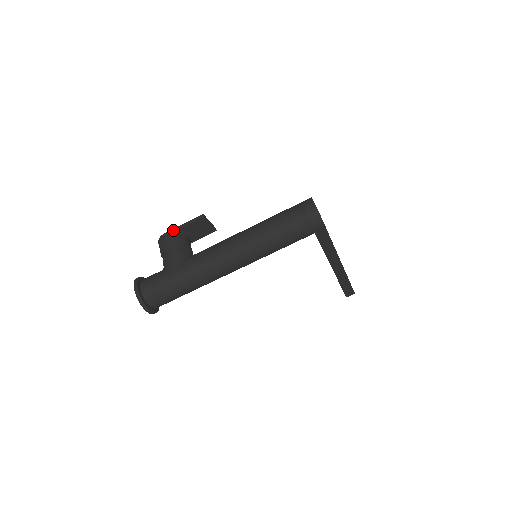
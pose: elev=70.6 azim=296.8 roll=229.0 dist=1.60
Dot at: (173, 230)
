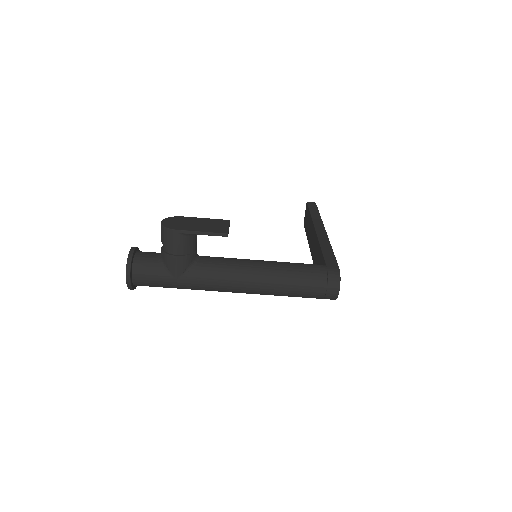
Dot at: (187, 233)
